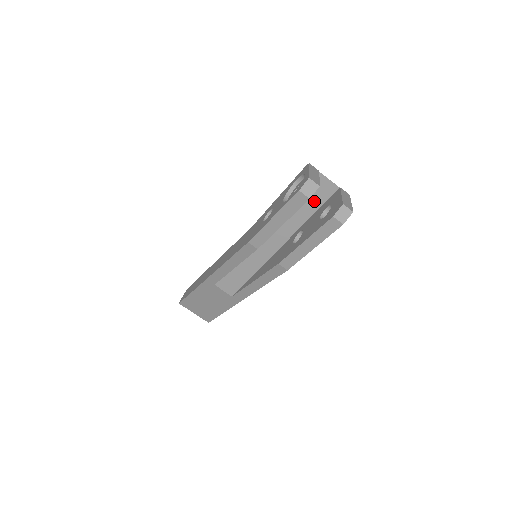
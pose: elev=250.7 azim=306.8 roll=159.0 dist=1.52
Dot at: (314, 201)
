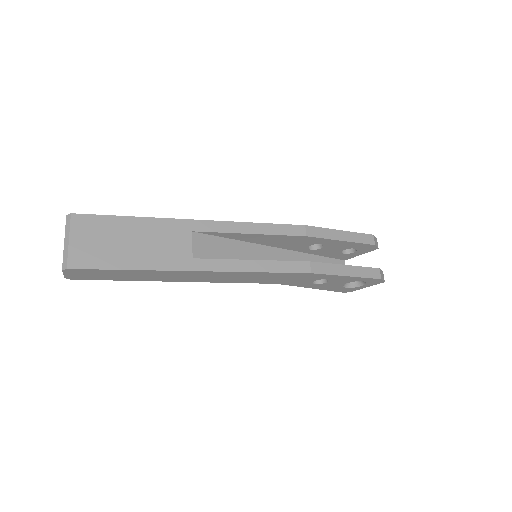
Dot at: occluded
